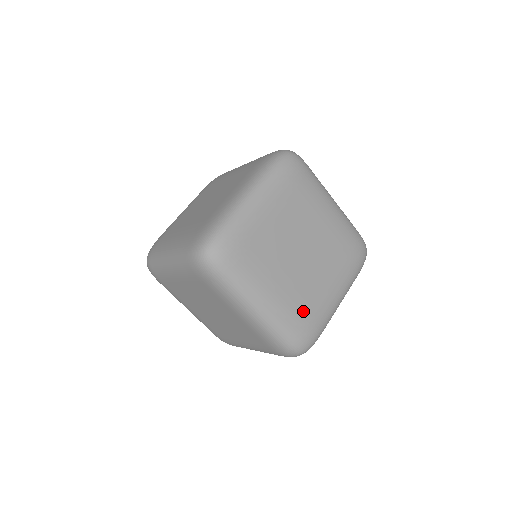
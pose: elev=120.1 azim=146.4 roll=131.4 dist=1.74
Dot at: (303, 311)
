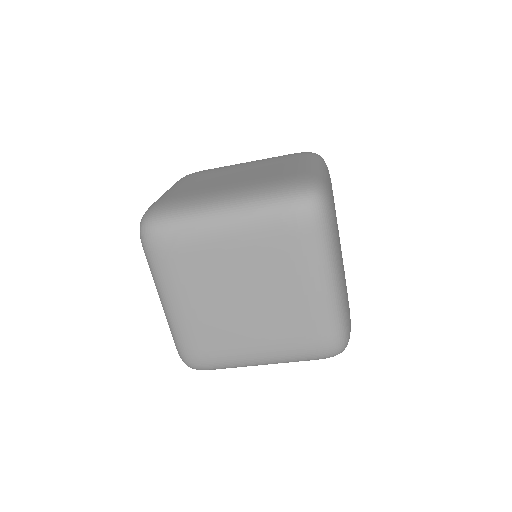
Dot at: (274, 180)
